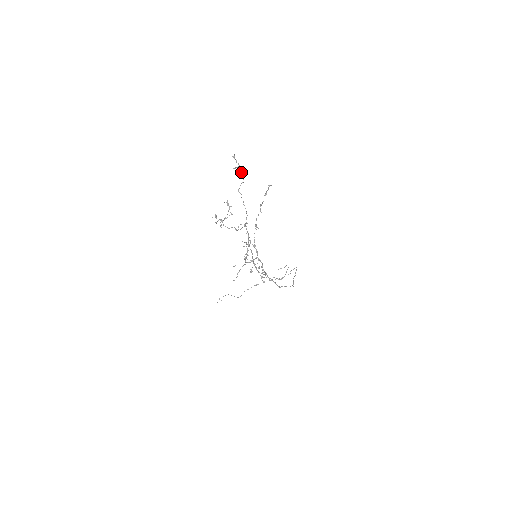
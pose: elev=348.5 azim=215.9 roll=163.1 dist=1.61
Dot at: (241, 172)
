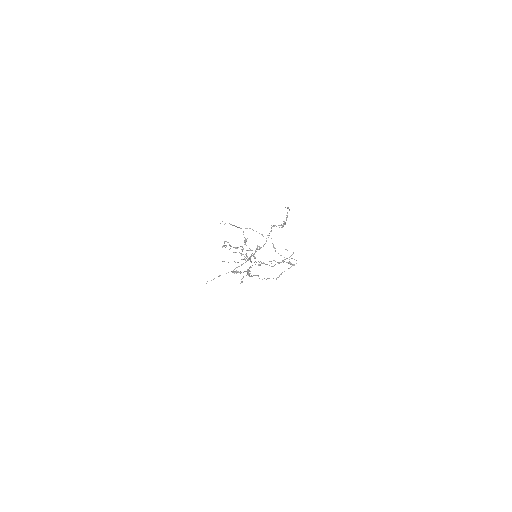
Dot at: occluded
